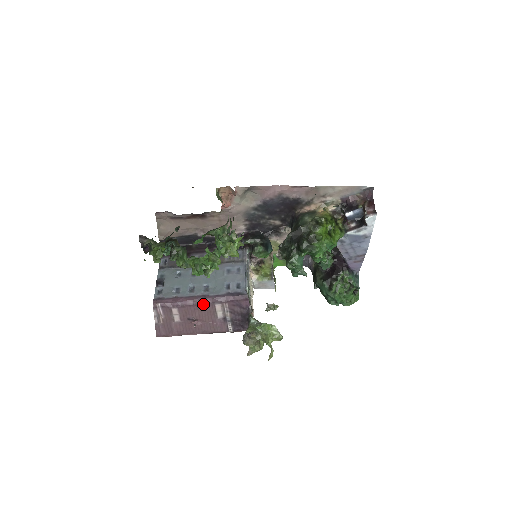
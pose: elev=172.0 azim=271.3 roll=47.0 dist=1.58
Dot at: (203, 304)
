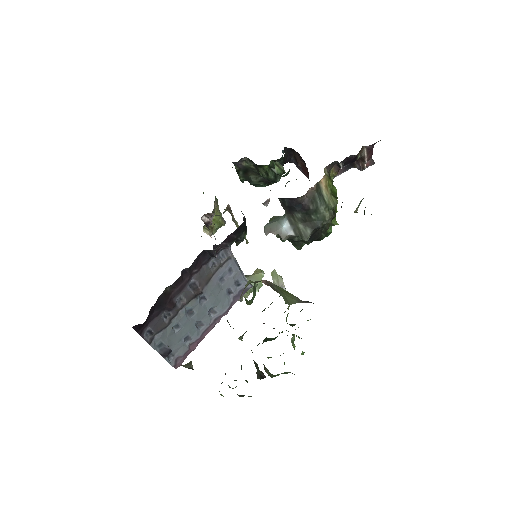
Dot at: occluded
